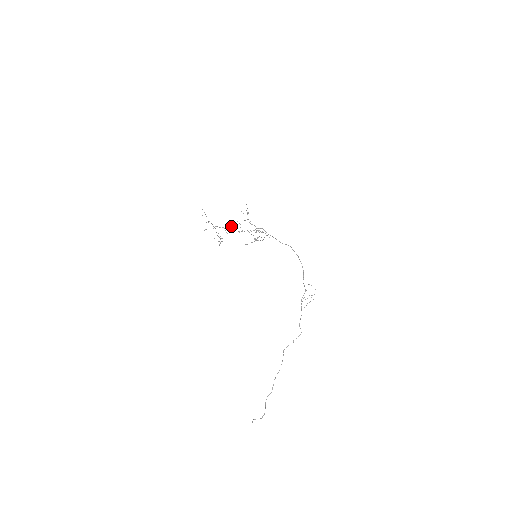
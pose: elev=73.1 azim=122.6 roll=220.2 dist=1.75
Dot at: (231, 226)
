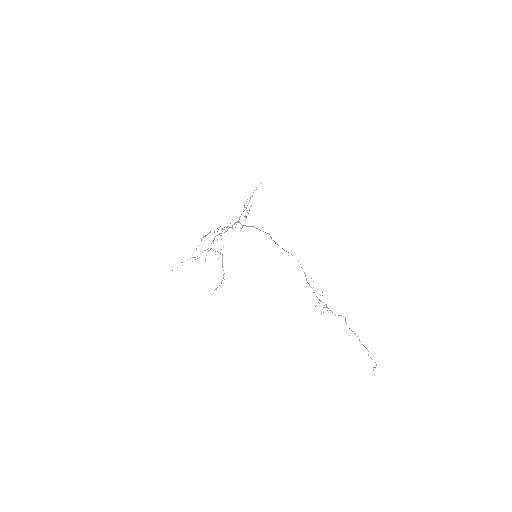
Dot at: occluded
